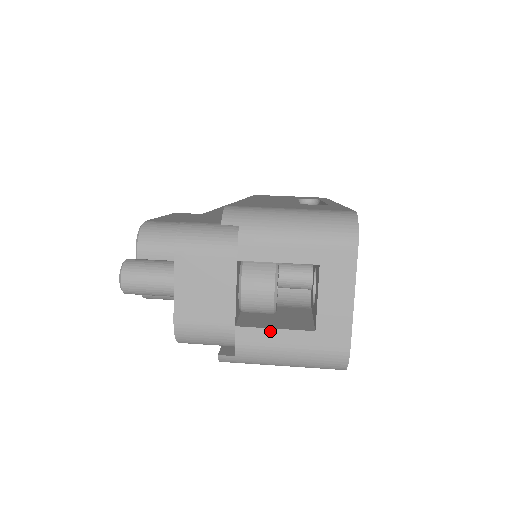
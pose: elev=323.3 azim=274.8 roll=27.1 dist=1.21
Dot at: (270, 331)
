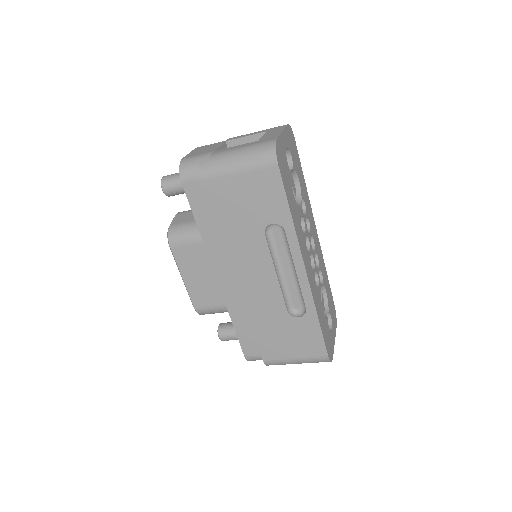
Dot at: (233, 147)
